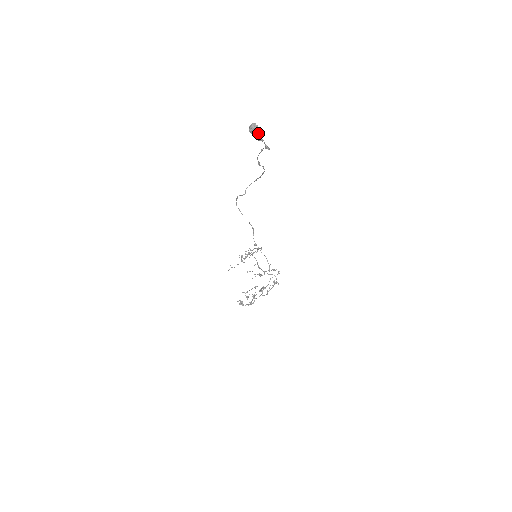
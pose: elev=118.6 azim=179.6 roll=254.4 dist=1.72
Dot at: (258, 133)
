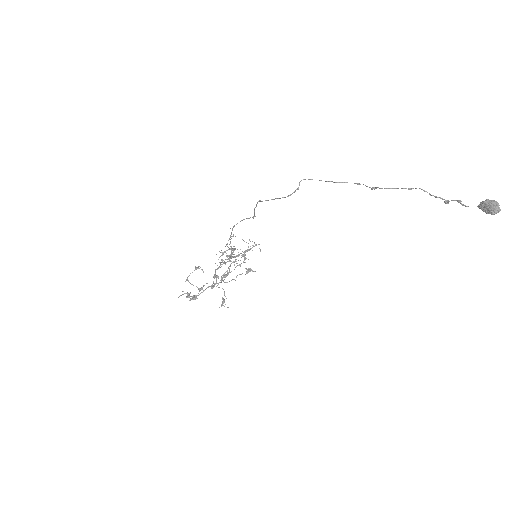
Dot at: occluded
